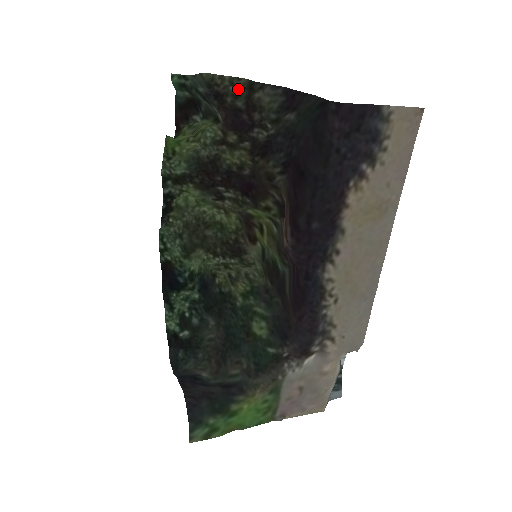
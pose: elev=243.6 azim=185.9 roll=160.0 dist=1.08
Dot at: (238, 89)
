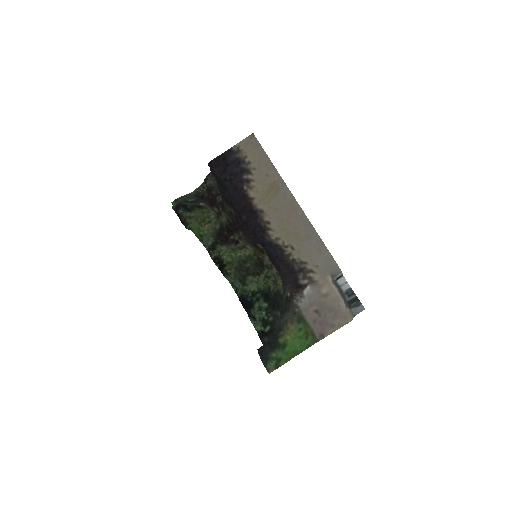
Dot at: (206, 188)
